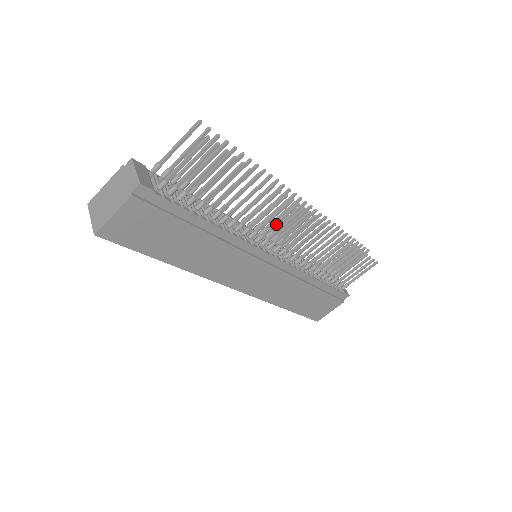
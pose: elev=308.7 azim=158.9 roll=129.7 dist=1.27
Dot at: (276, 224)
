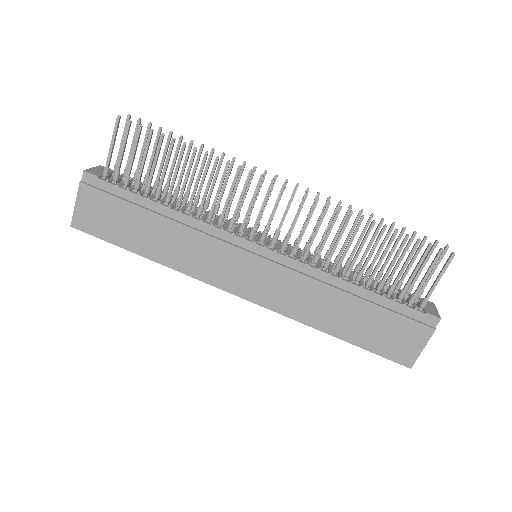
Dot at: (239, 201)
